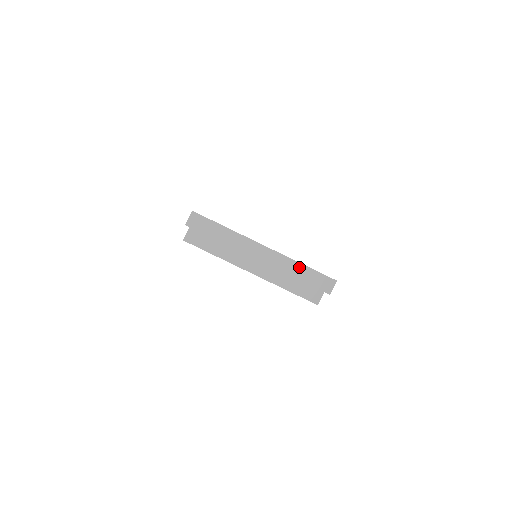
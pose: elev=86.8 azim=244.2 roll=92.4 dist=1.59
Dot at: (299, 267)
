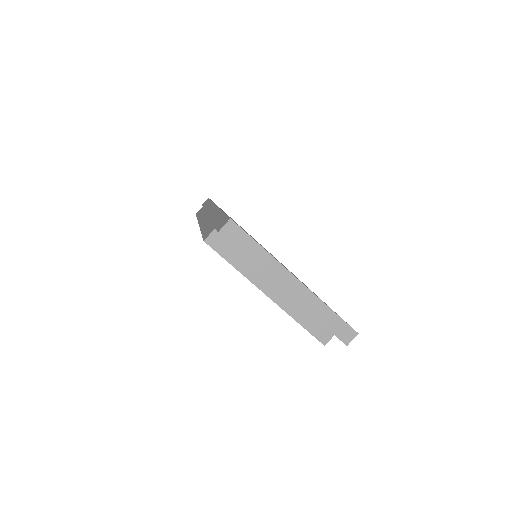
Dot at: (326, 310)
